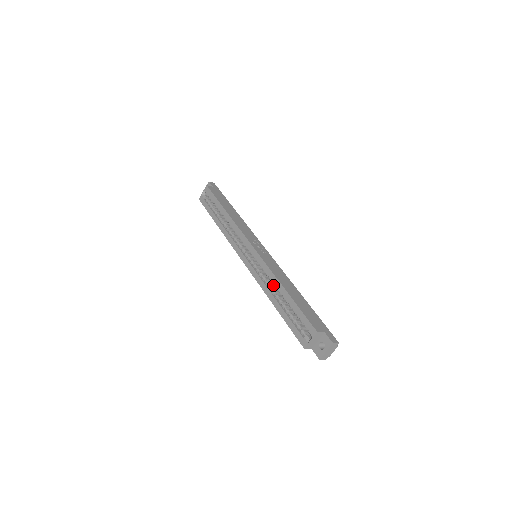
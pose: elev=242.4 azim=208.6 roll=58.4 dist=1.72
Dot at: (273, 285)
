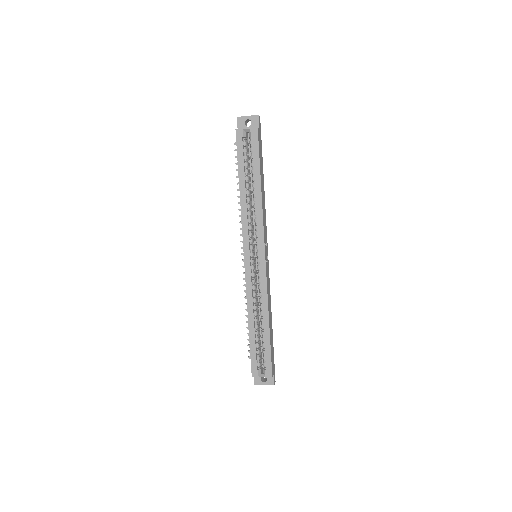
Dot at: (257, 303)
